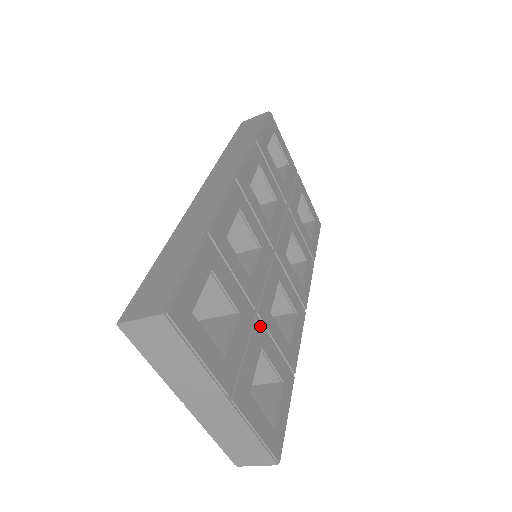
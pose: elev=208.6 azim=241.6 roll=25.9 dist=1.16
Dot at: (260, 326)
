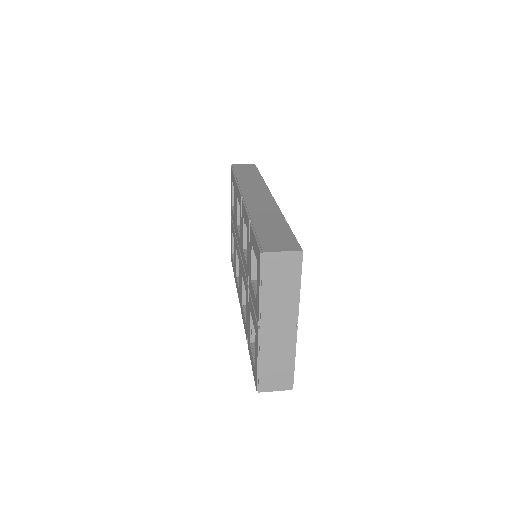
Dot at: occluded
